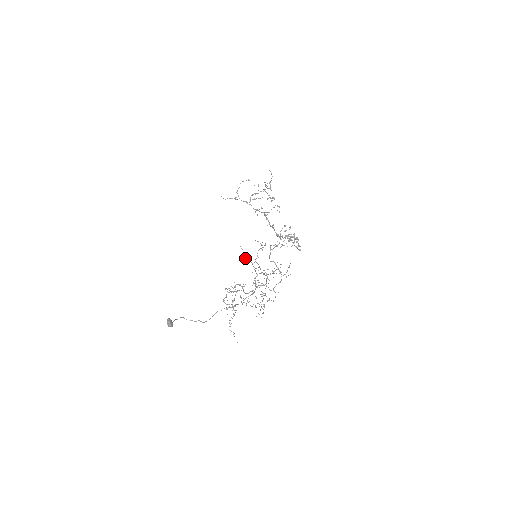
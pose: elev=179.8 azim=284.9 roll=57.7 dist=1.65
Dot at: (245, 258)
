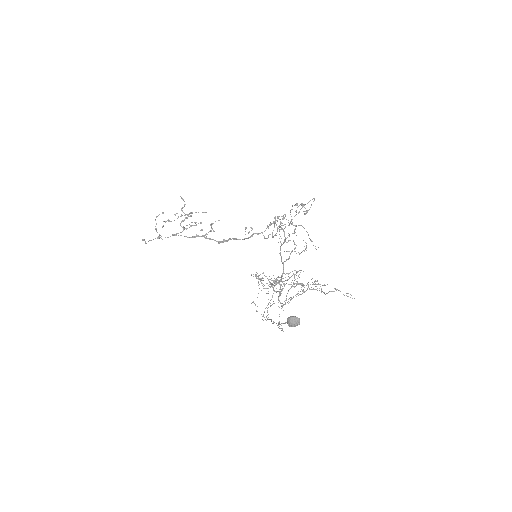
Dot at: occluded
